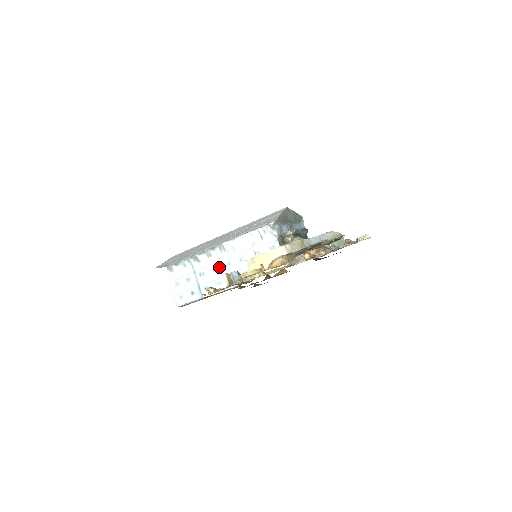
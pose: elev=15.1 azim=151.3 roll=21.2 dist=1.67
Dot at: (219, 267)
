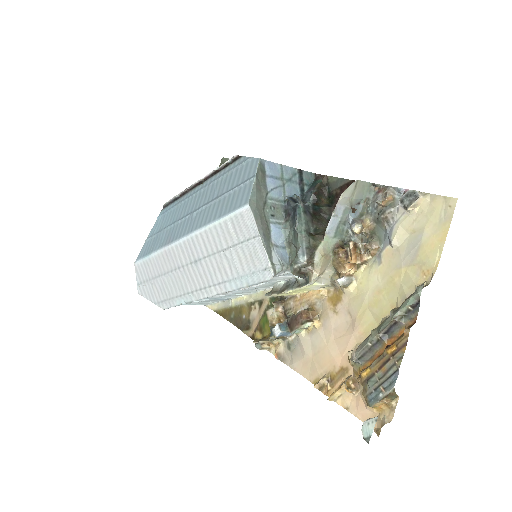
Dot at: occluded
